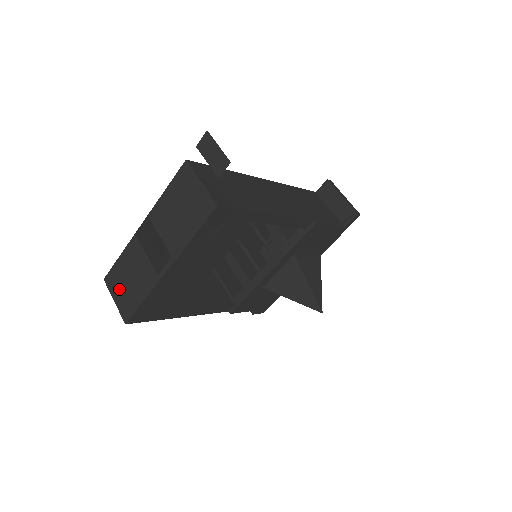
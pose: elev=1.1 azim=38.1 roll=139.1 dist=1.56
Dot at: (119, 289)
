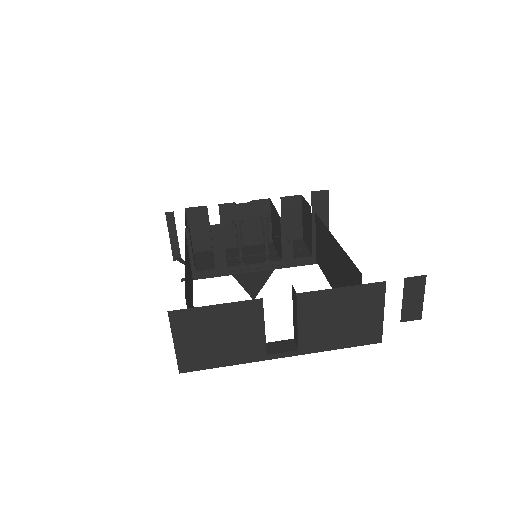
Dot at: (193, 337)
